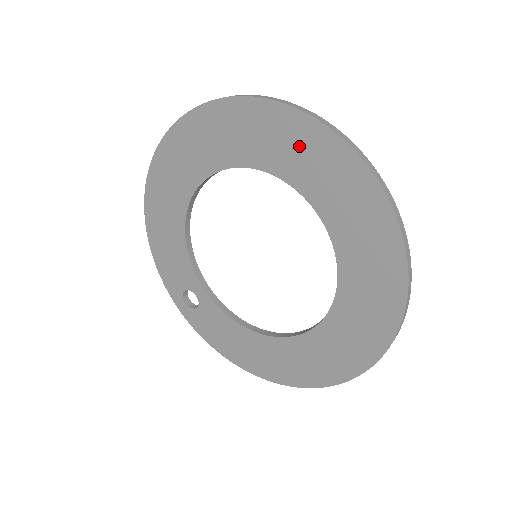
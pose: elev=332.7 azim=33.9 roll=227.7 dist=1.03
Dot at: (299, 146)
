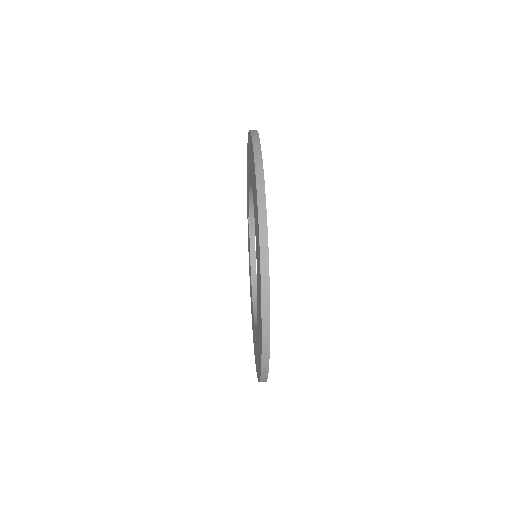
Dot at: (258, 262)
